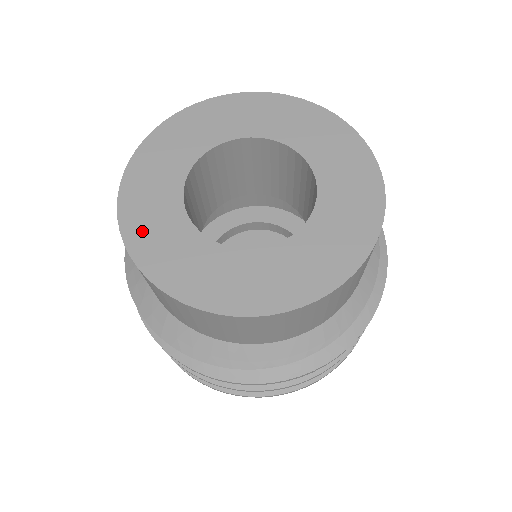
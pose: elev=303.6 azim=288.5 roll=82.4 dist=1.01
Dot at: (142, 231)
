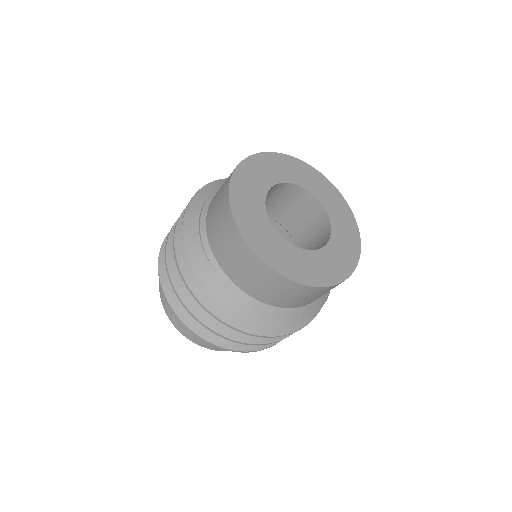
Dot at: (281, 263)
